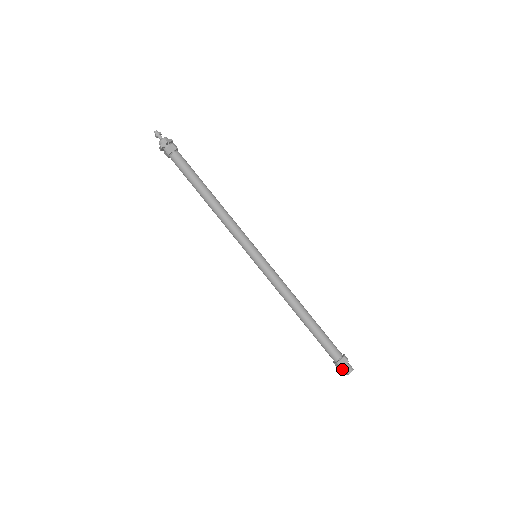
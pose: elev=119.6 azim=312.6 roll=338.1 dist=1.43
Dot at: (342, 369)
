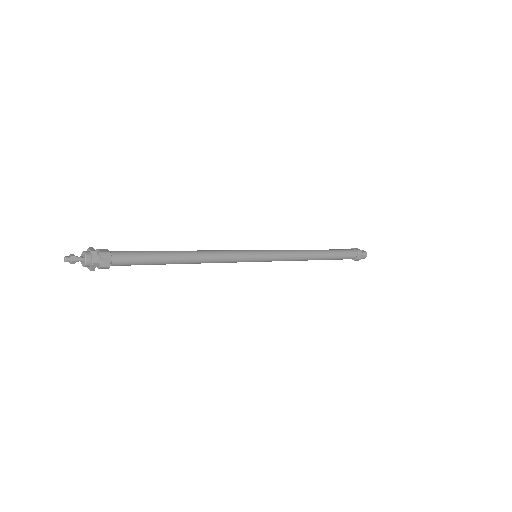
Dot at: occluded
